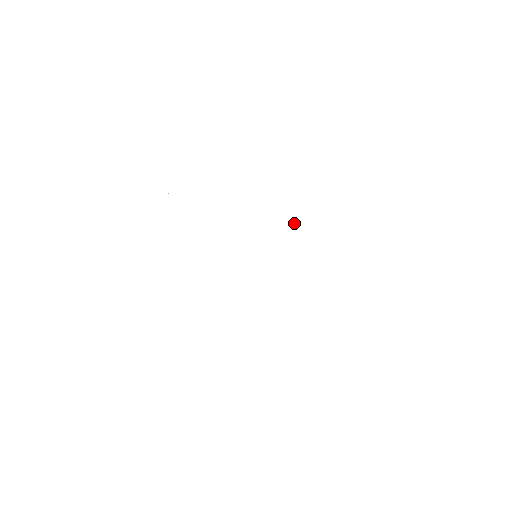
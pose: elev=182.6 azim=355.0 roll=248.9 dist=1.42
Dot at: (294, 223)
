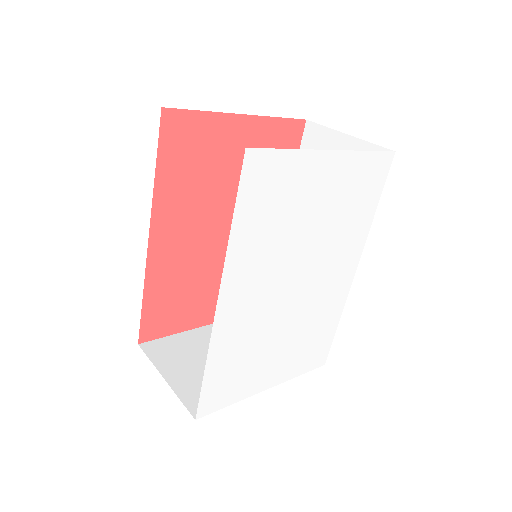
Dot at: (346, 252)
